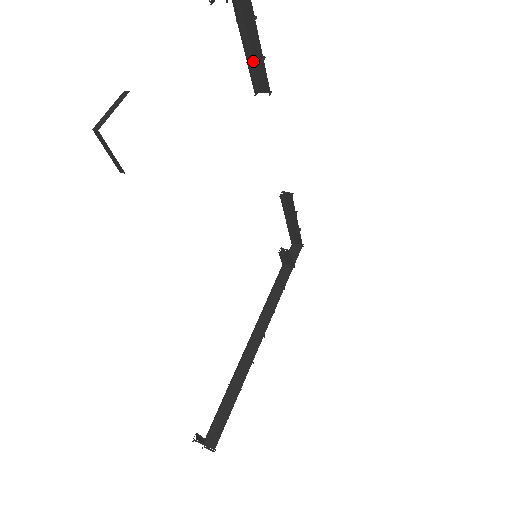
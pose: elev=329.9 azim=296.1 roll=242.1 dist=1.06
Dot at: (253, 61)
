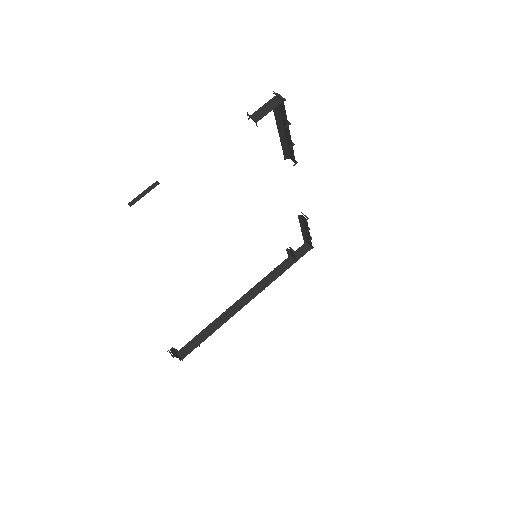
Dot at: (287, 142)
